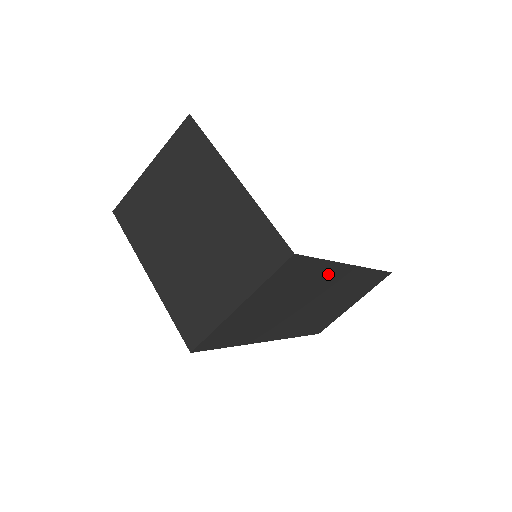
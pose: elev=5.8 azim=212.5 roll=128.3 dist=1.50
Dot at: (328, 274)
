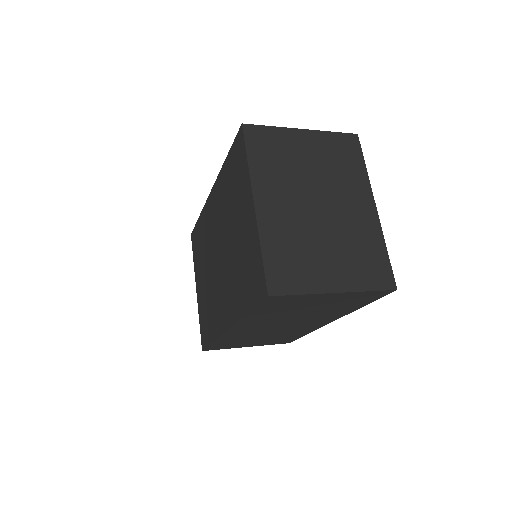
Dot at: (334, 315)
